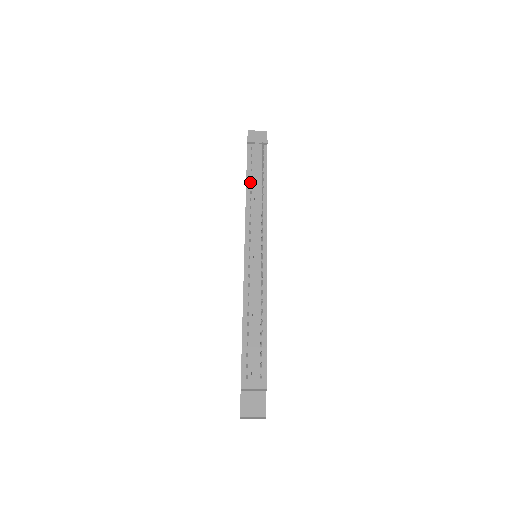
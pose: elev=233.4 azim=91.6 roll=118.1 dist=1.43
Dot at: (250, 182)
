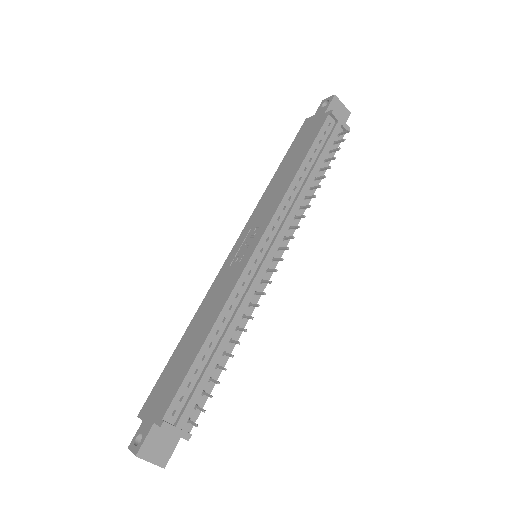
Dot at: (306, 165)
